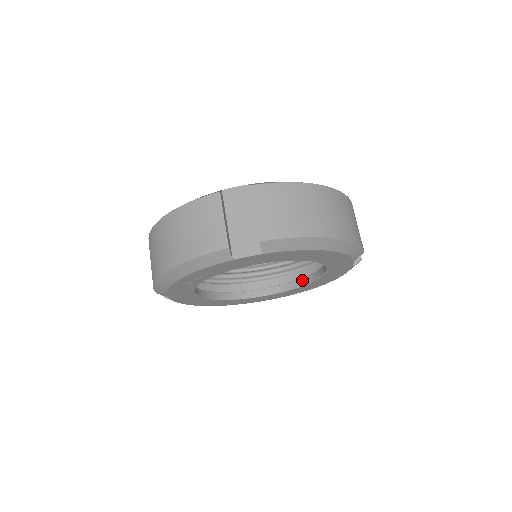
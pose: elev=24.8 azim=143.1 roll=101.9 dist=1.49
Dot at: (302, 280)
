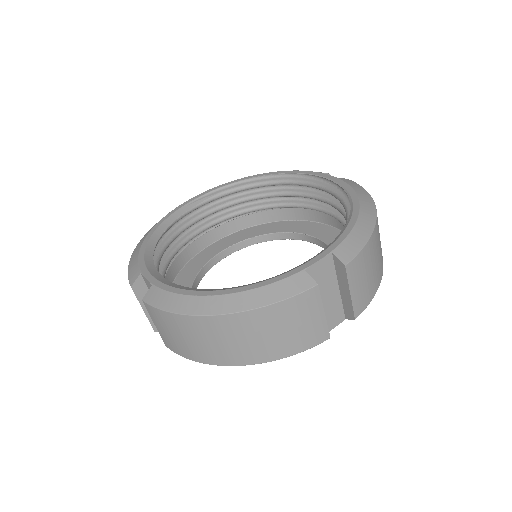
Dot at: (267, 236)
